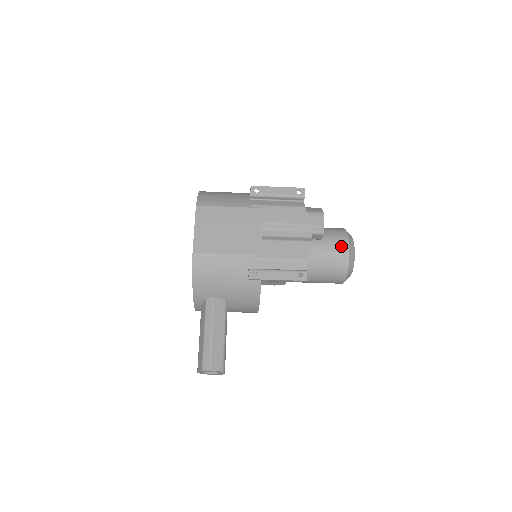
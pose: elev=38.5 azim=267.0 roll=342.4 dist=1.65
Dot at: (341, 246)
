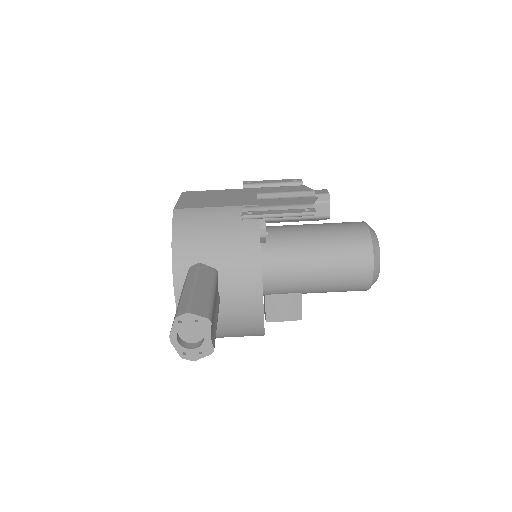
Dot at: (356, 224)
